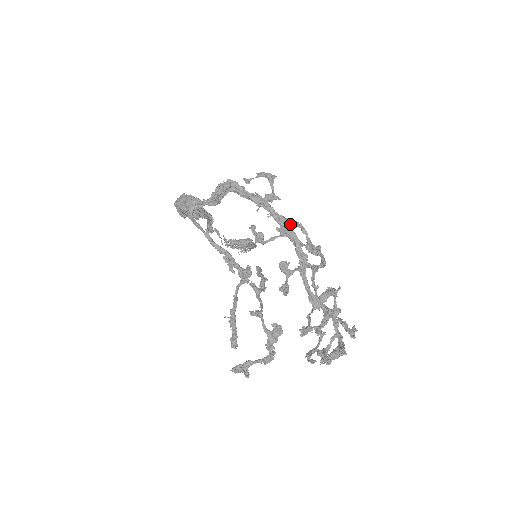
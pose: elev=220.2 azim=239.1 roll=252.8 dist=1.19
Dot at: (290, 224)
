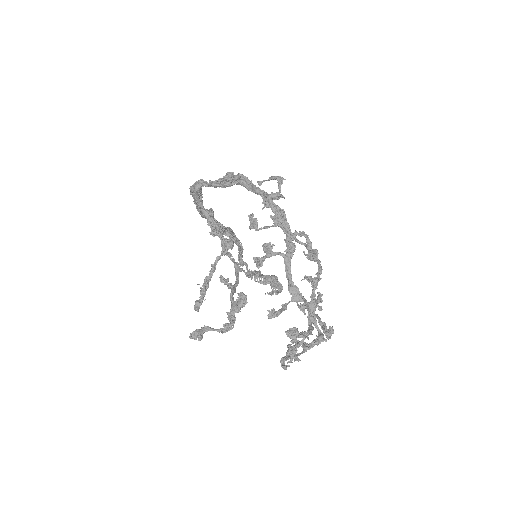
Dot at: (285, 214)
